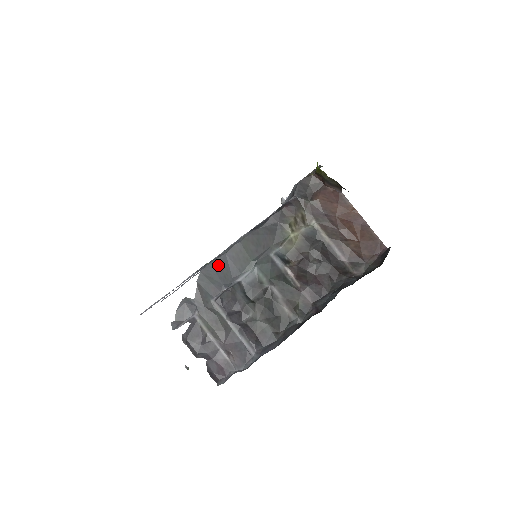
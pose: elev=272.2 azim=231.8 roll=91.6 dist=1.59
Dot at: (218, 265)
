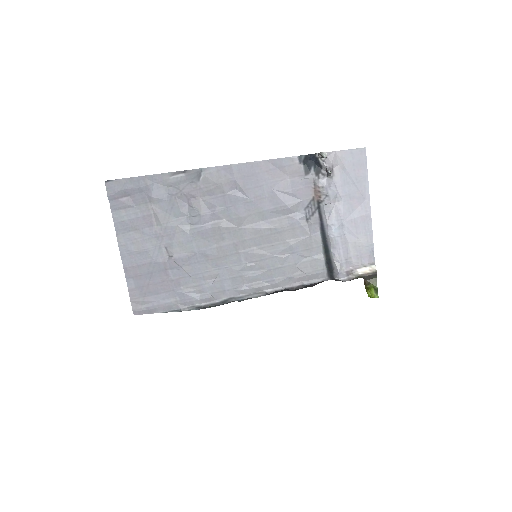
Dot at: occluded
